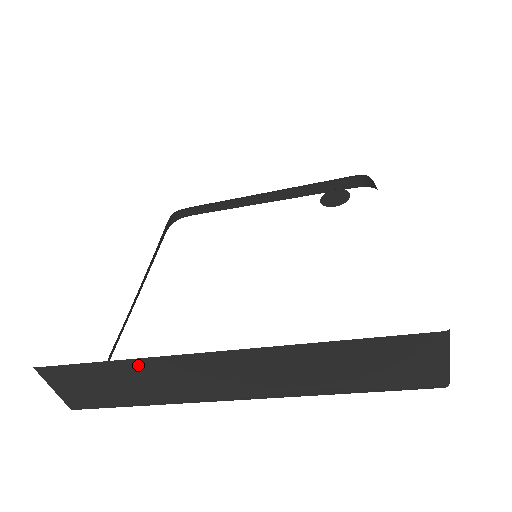
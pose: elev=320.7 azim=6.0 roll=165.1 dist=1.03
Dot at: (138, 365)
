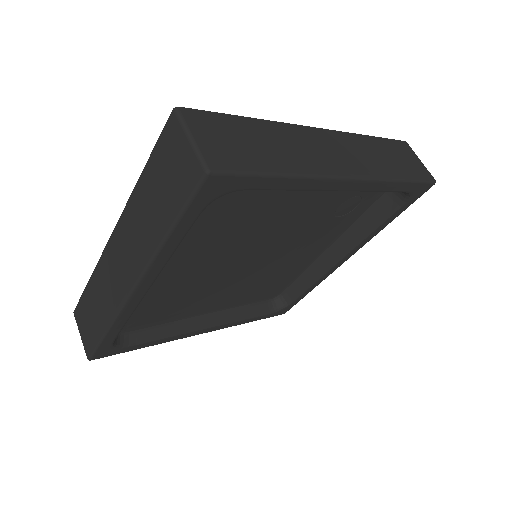
Dot at: (95, 278)
